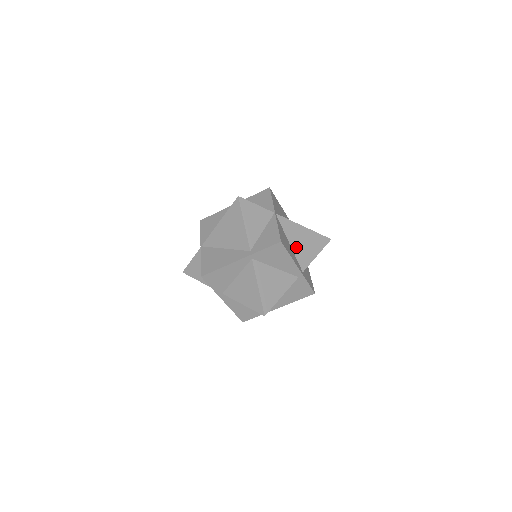
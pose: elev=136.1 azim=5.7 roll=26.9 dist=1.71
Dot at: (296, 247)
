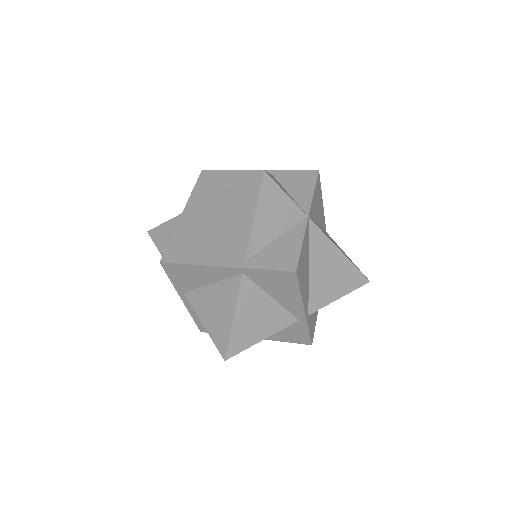
Dot at: (316, 277)
